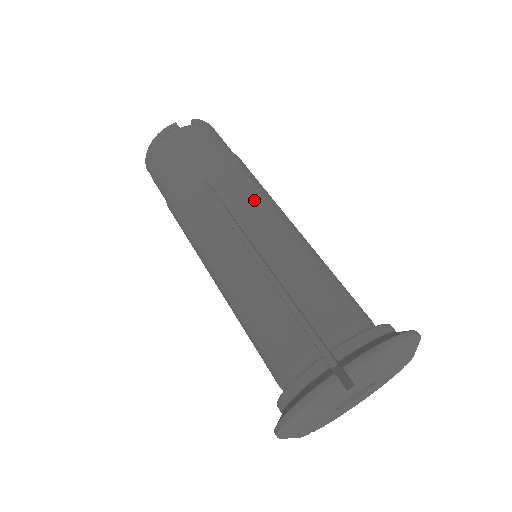
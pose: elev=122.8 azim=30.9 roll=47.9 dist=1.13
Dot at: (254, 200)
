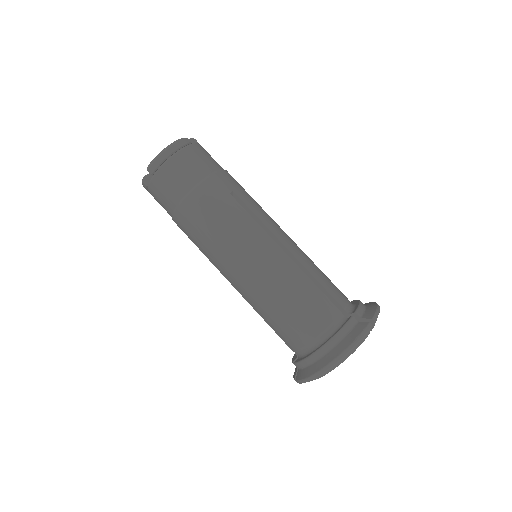
Dot at: (267, 214)
